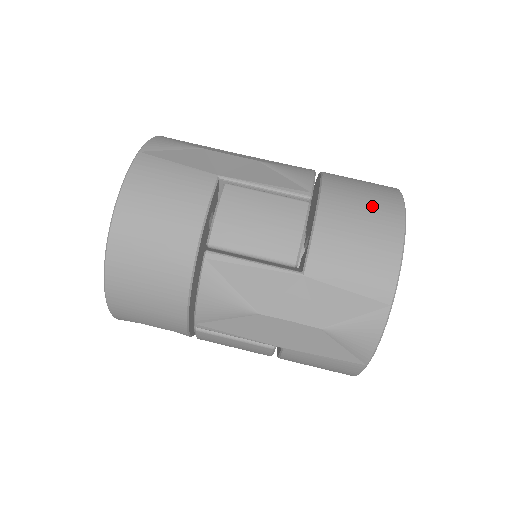
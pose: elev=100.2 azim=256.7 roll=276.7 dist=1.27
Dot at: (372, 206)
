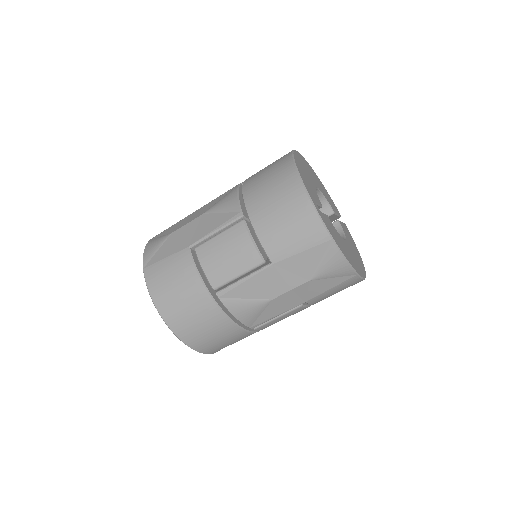
Dot at: (278, 189)
